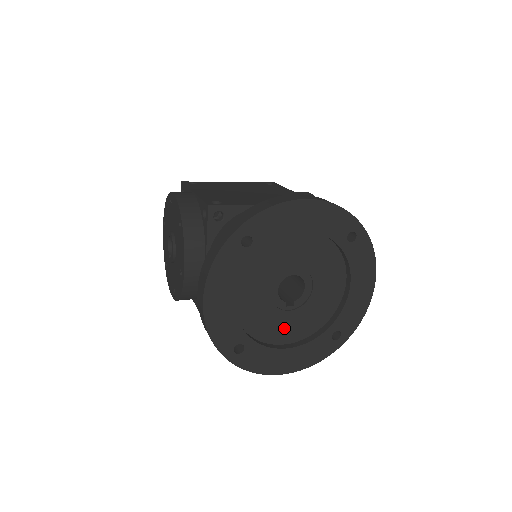
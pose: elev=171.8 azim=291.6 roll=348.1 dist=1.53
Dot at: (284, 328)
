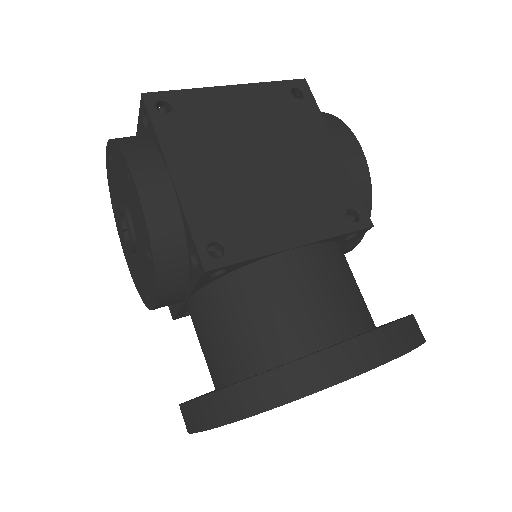
Dot at: occluded
